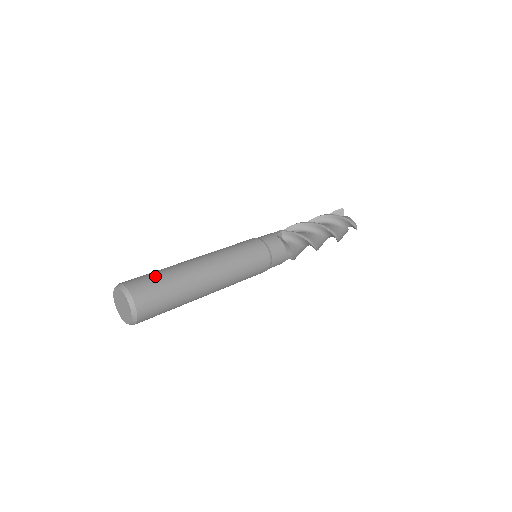
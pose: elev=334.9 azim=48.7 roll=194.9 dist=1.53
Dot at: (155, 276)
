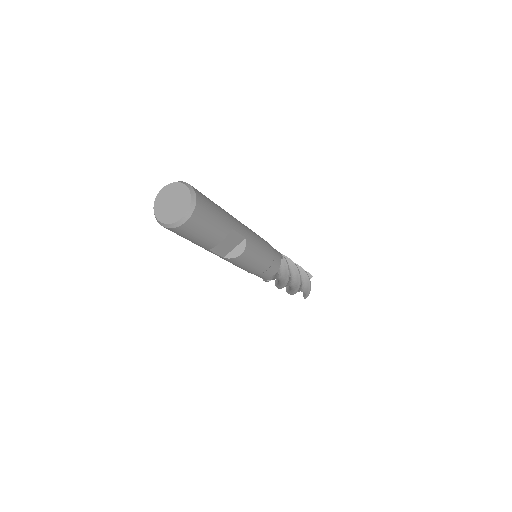
Dot at: occluded
